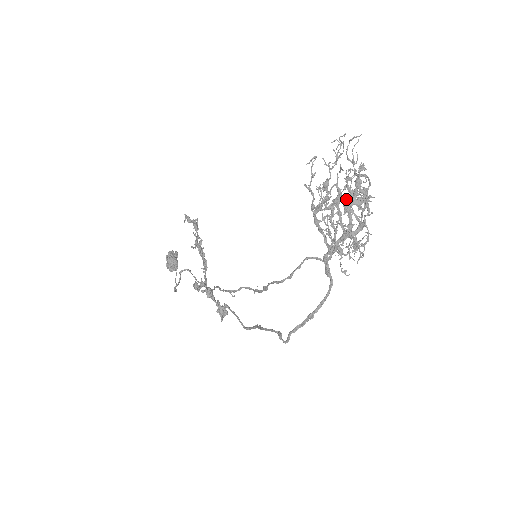
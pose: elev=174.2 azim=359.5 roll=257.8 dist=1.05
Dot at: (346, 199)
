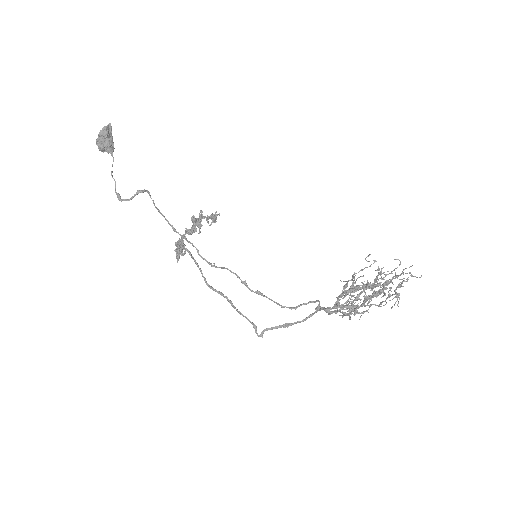
Dot at: (373, 294)
